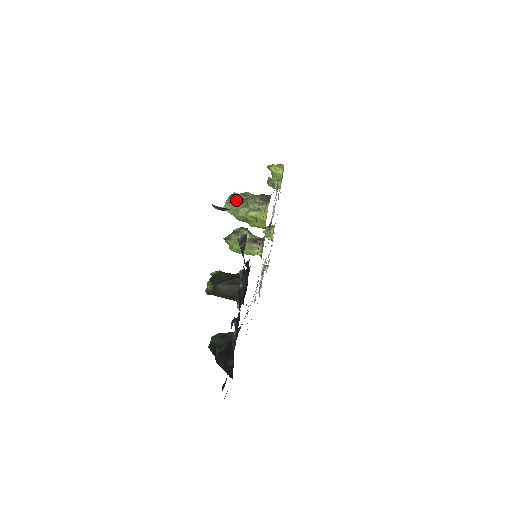
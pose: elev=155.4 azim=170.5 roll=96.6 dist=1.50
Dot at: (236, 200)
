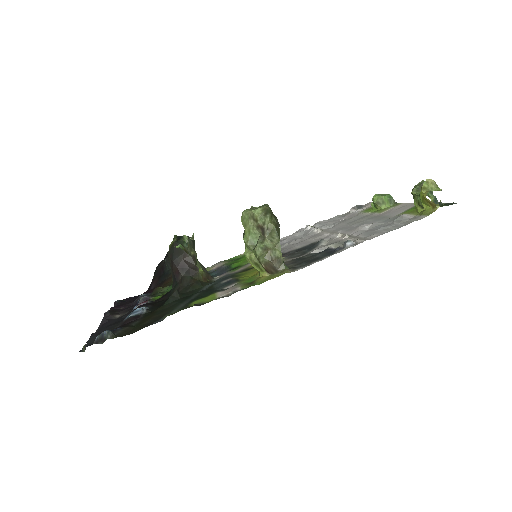
Dot at: (258, 224)
